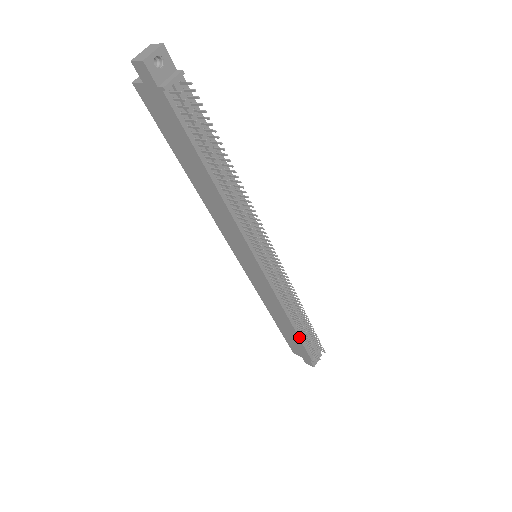
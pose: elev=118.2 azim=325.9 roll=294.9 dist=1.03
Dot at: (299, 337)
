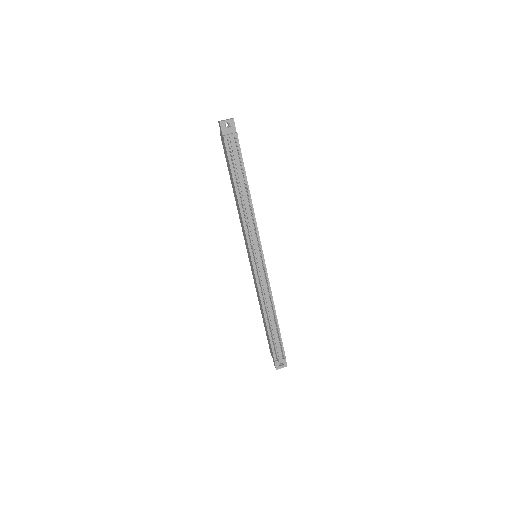
Dot at: (268, 332)
